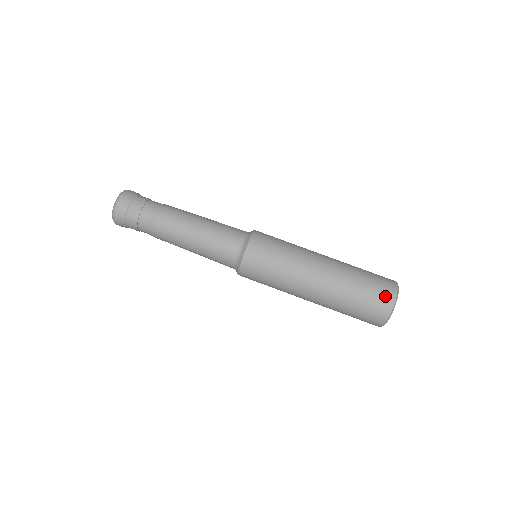
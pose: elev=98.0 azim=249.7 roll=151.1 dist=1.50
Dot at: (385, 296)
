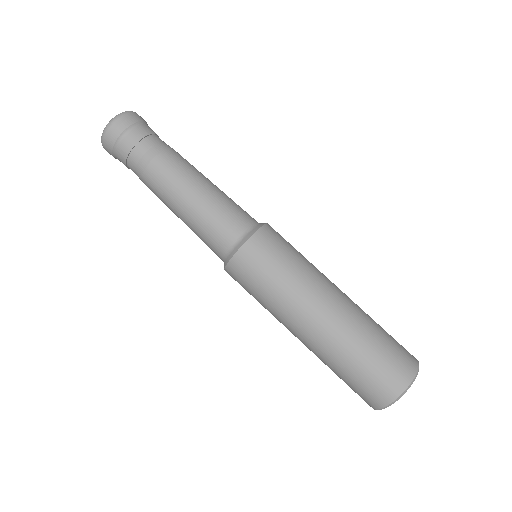
Dot at: (395, 377)
